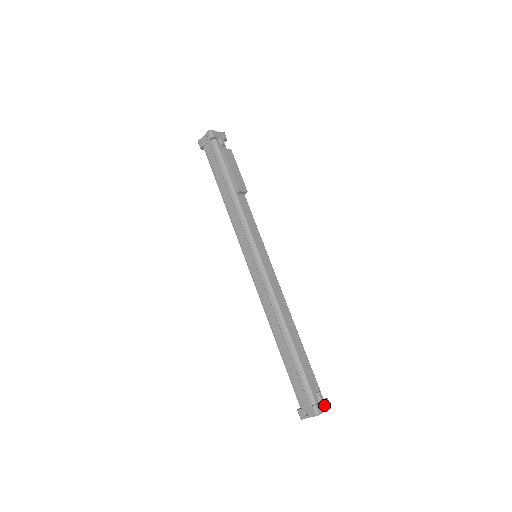
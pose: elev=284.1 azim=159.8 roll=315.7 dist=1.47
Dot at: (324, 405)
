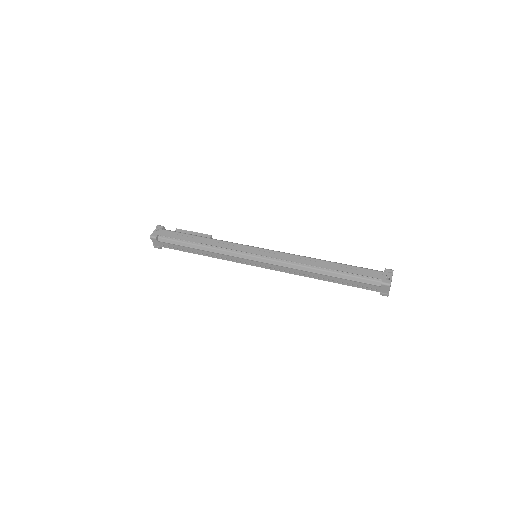
Dot at: occluded
